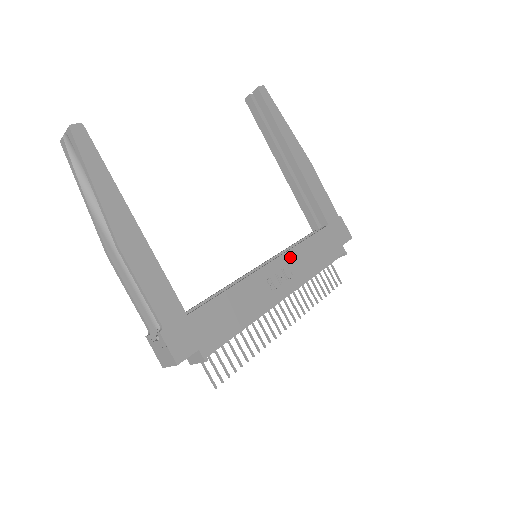
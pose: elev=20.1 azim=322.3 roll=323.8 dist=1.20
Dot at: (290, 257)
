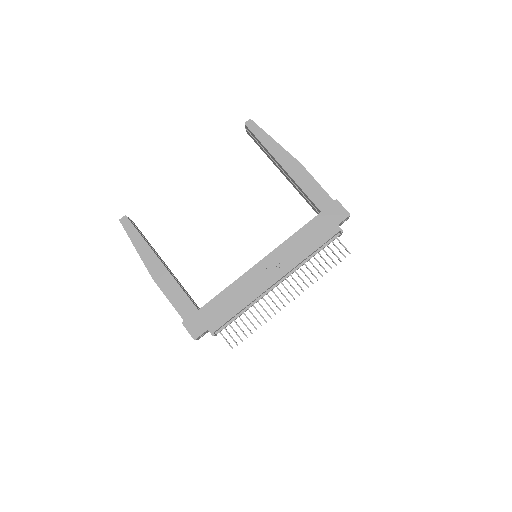
Dot at: (280, 251)
